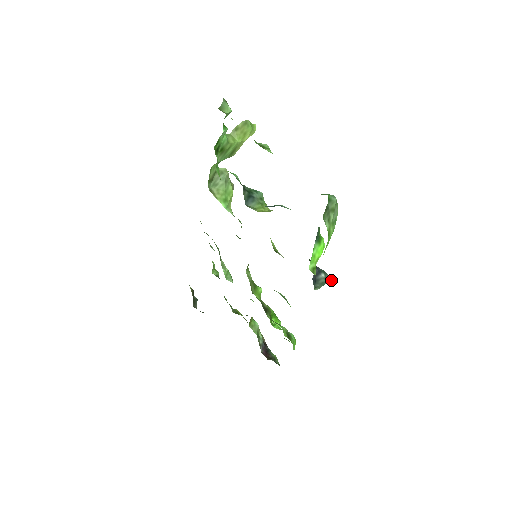
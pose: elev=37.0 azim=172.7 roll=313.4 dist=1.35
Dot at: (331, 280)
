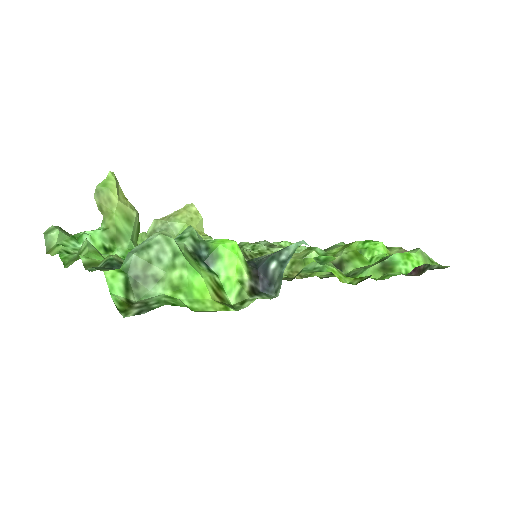
Dot at: (293, 251)
